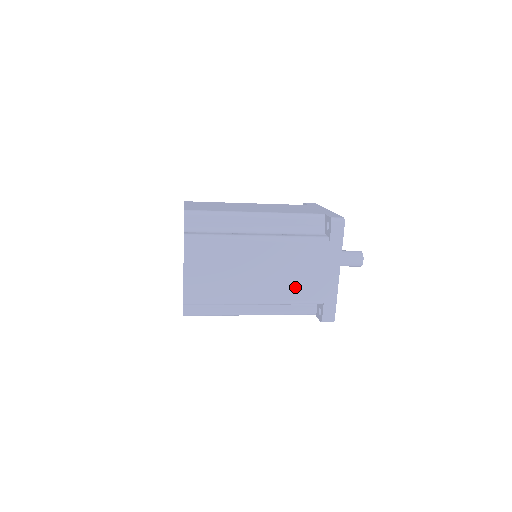
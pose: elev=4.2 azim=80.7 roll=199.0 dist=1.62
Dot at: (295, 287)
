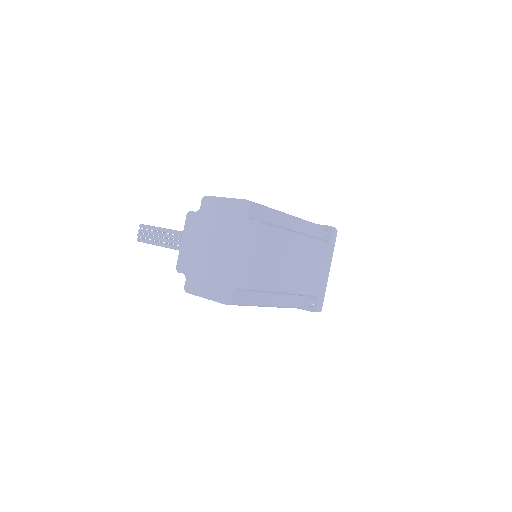
Dot at: (309, 280)
